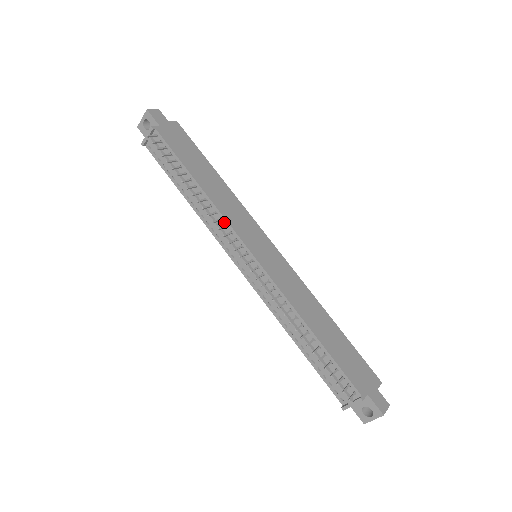
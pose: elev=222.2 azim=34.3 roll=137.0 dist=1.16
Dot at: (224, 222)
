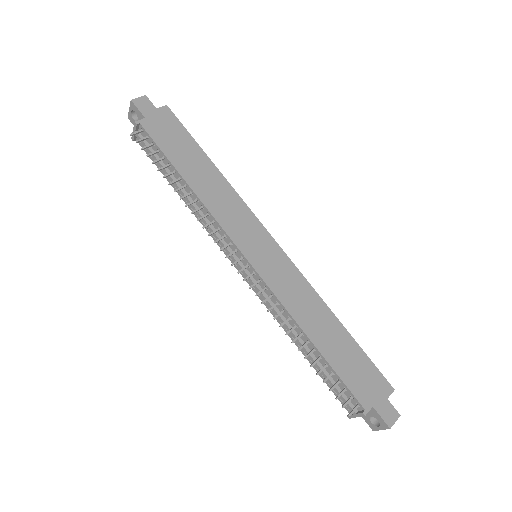
Dot at: (217, 225)
